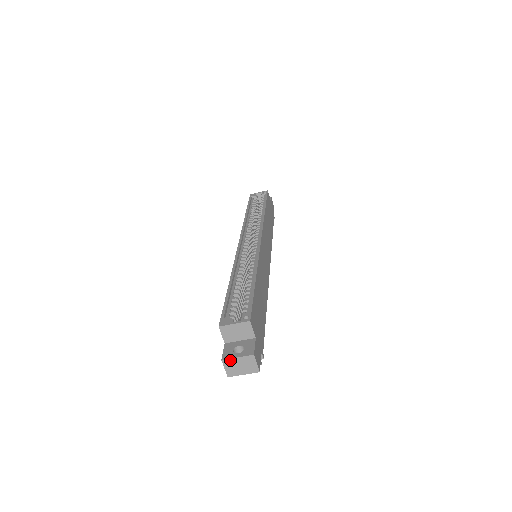
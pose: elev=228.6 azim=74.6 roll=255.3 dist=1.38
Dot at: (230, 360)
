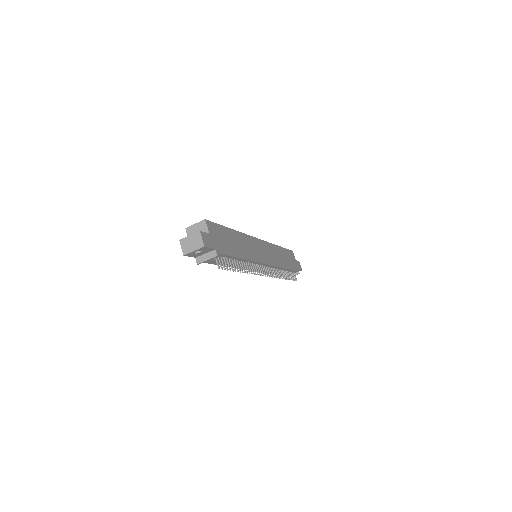
Dot at: (185, 239)
